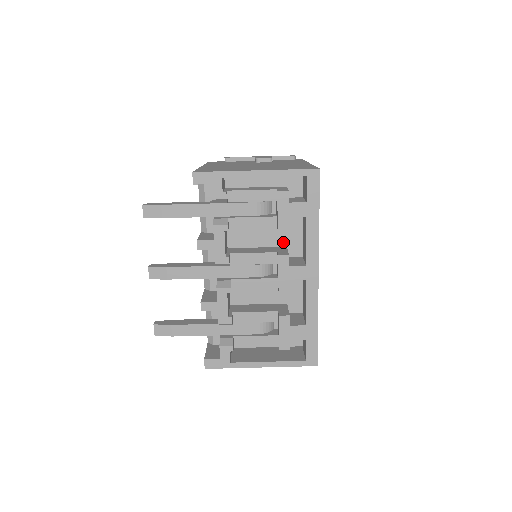
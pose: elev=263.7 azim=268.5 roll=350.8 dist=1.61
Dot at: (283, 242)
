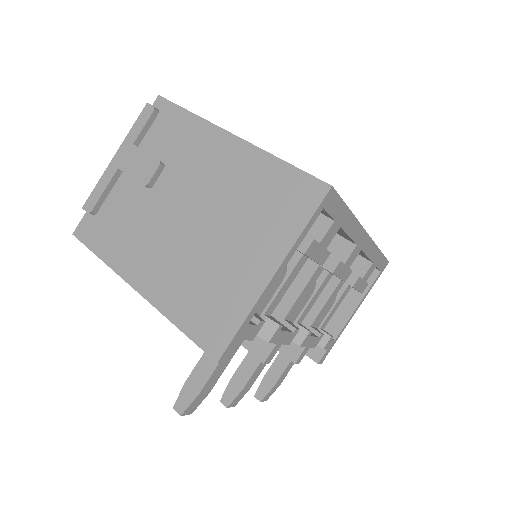
Dot at: occluded
